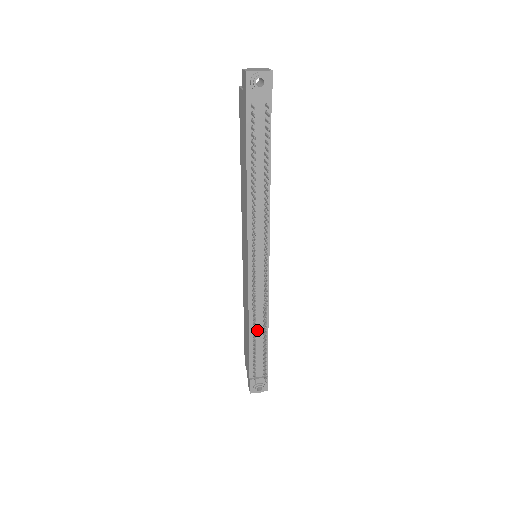
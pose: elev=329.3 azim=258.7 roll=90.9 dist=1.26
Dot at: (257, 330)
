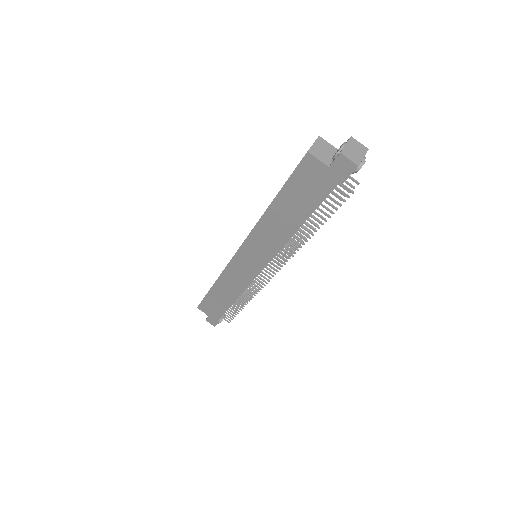
Dot at: occluded
